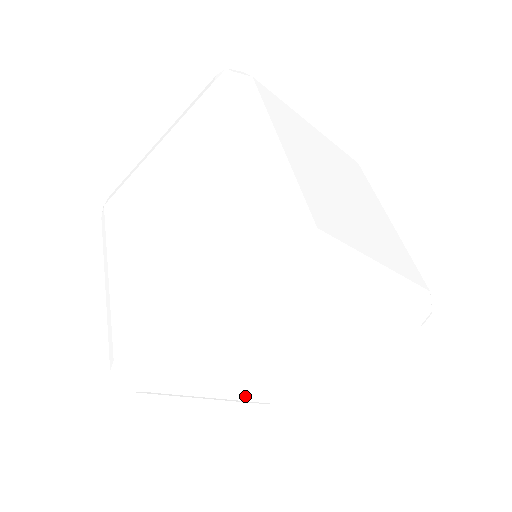
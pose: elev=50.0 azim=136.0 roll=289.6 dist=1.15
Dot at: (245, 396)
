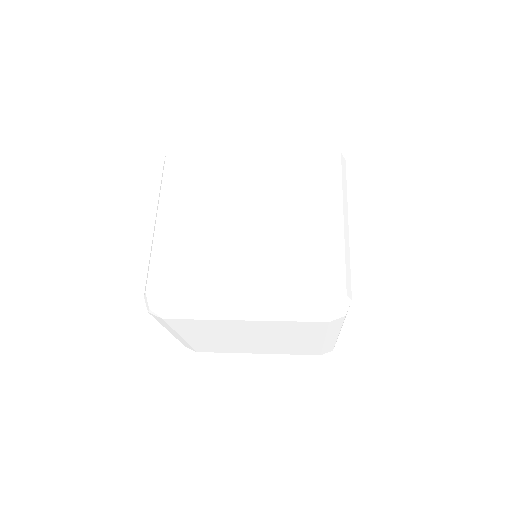
Dot at: occluded
